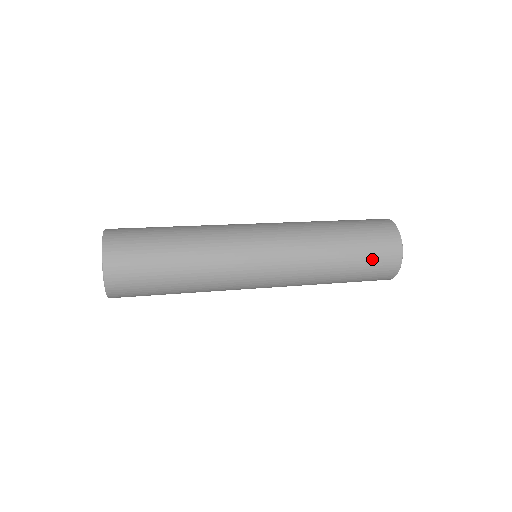
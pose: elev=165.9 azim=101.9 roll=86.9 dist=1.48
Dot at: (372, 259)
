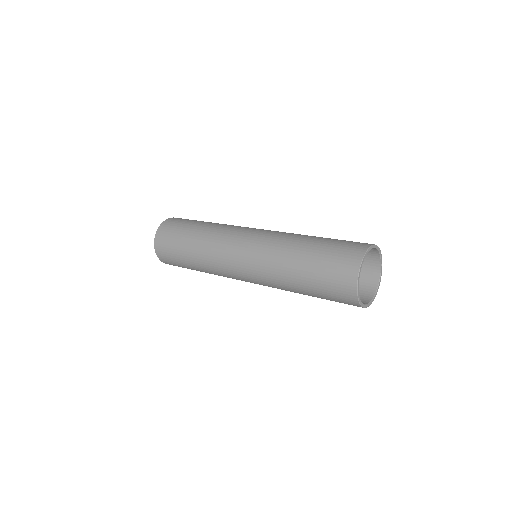
Dot at: (326, 281)
